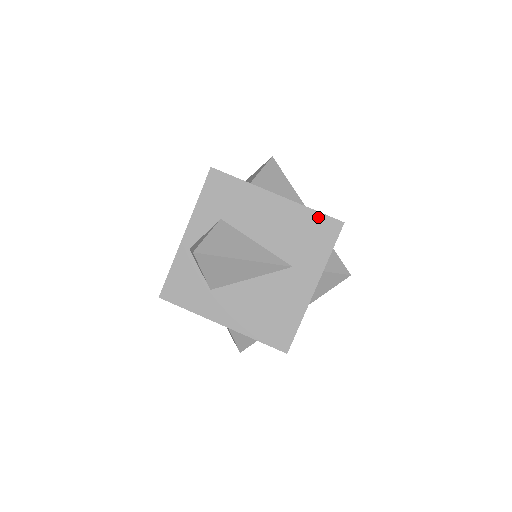
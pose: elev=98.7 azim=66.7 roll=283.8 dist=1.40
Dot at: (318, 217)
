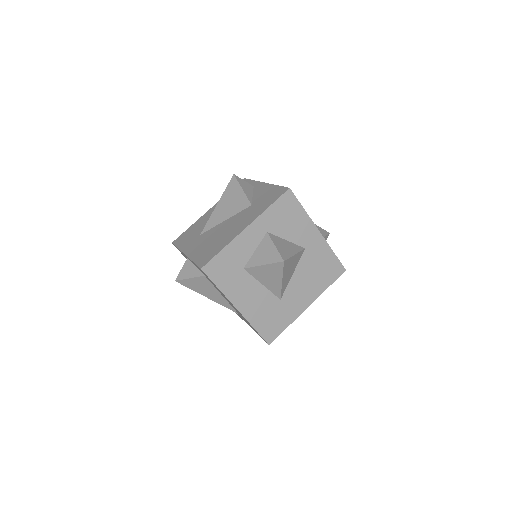
Dot at: (256, 331)
